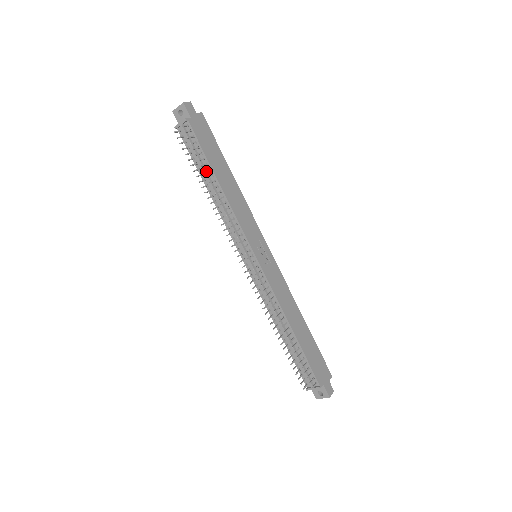
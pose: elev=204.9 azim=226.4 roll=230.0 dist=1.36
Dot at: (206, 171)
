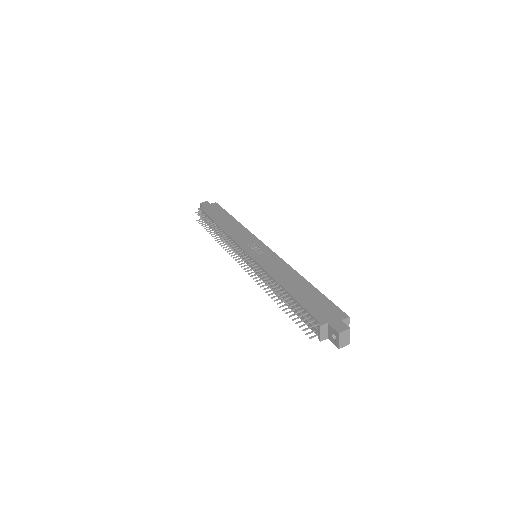
Dot at: (209, 225)
